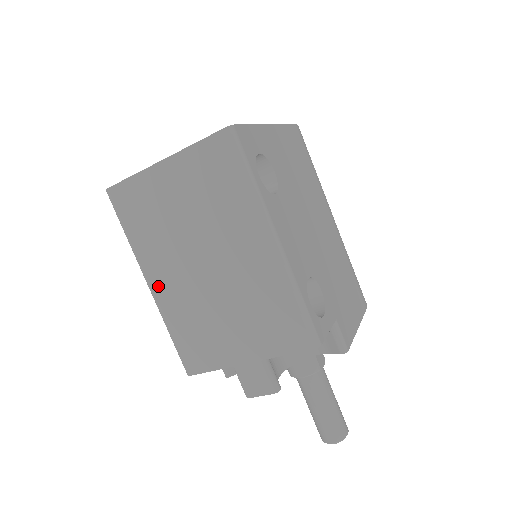
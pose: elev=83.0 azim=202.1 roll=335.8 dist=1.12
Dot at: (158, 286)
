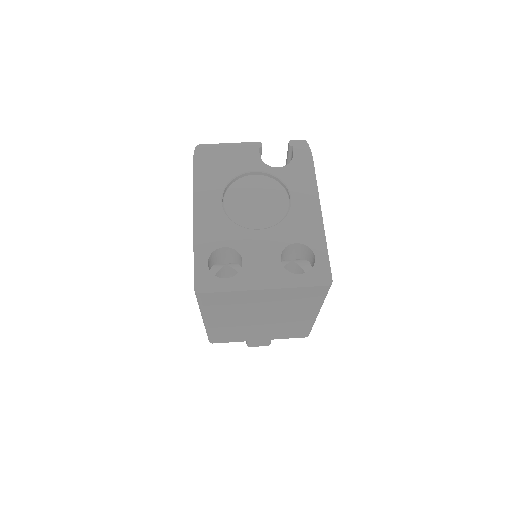
Dot at: (214, 323)
